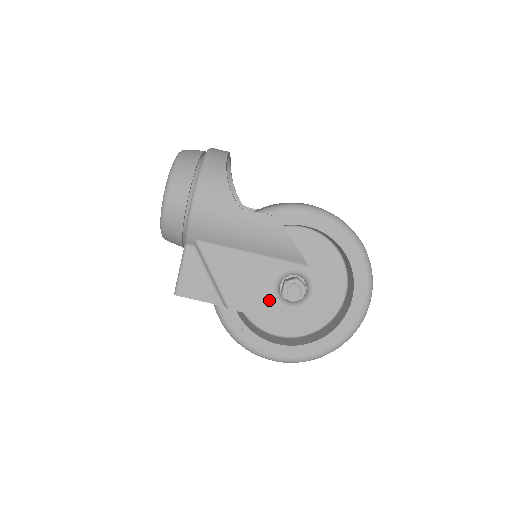
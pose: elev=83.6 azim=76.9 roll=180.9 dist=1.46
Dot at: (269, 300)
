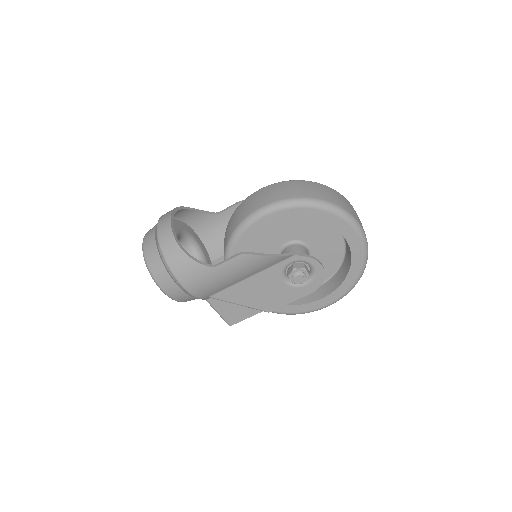
Dot at: (288, 291)
